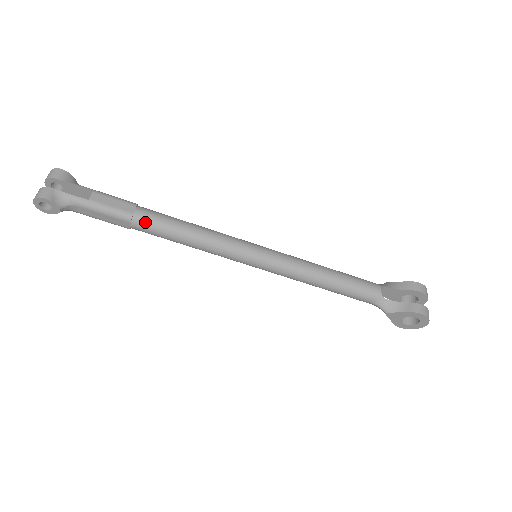
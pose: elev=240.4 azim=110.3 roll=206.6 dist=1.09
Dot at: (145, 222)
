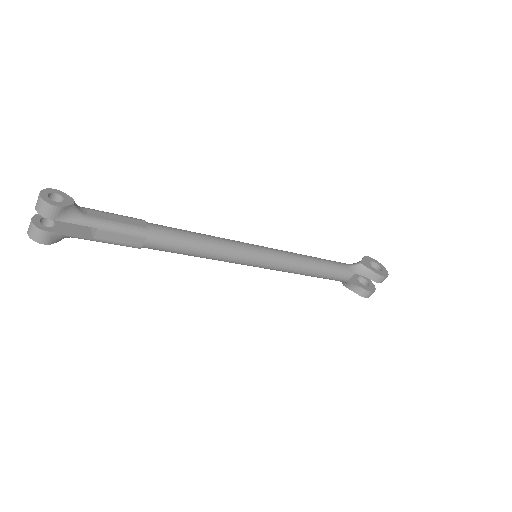
Dot at: (153, 249)
